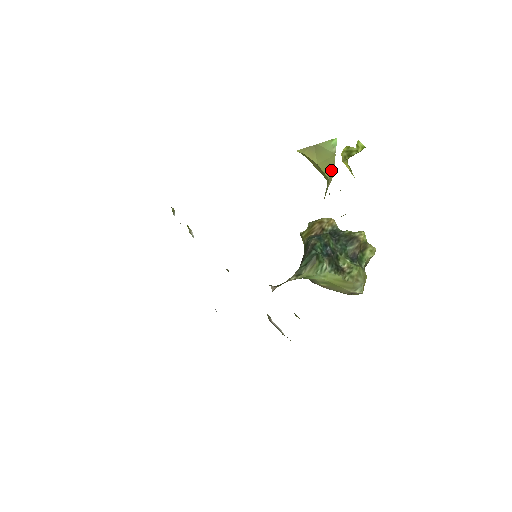
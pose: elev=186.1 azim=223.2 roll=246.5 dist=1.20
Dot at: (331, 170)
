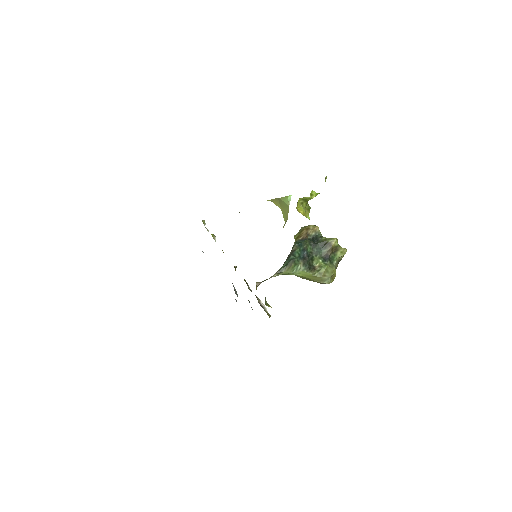
Dot at: (286, 217)
